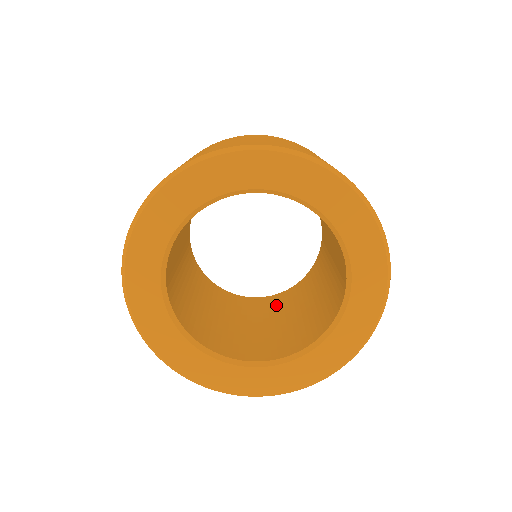
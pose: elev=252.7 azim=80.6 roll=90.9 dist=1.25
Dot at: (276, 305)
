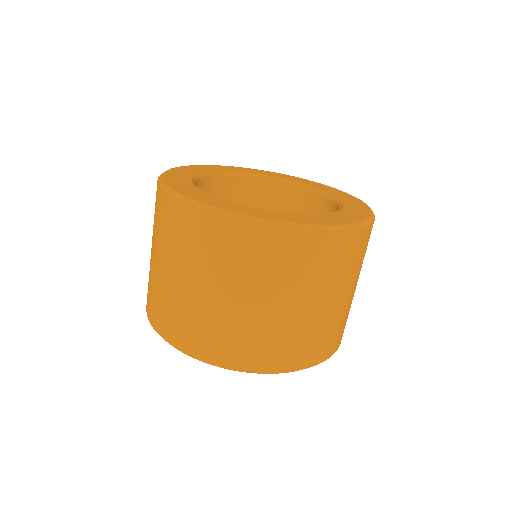
Dot at: (258, 203)
